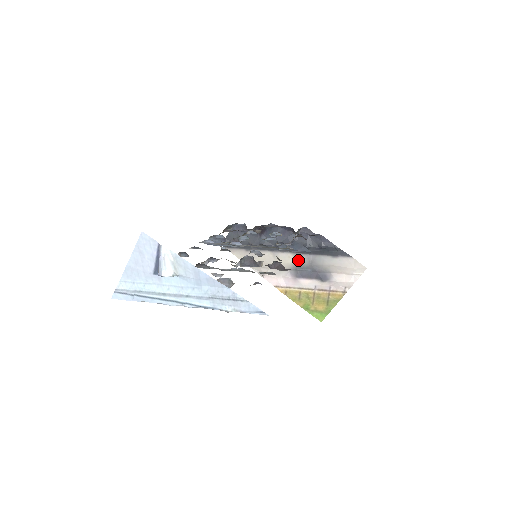
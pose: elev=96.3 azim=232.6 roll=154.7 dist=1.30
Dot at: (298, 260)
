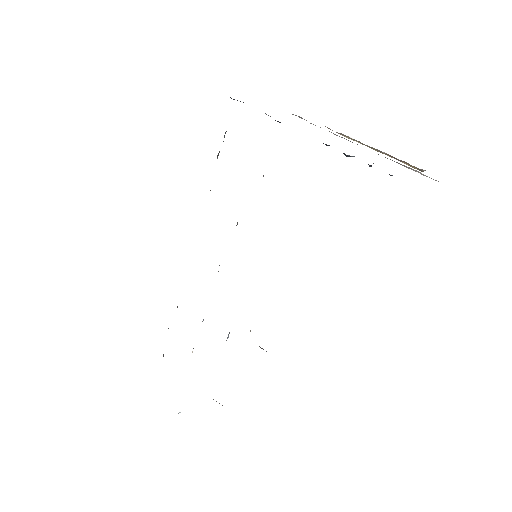
Dot at: occluded
